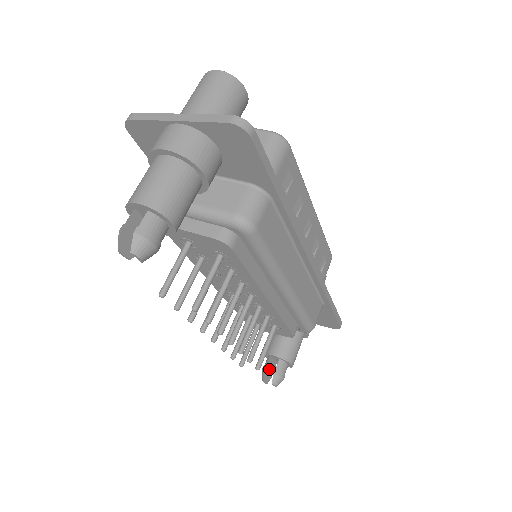
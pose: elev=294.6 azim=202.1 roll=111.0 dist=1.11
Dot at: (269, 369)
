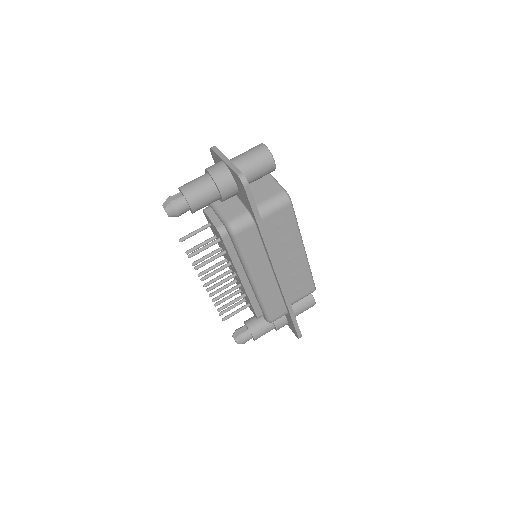
Dot at: (241, 332)
